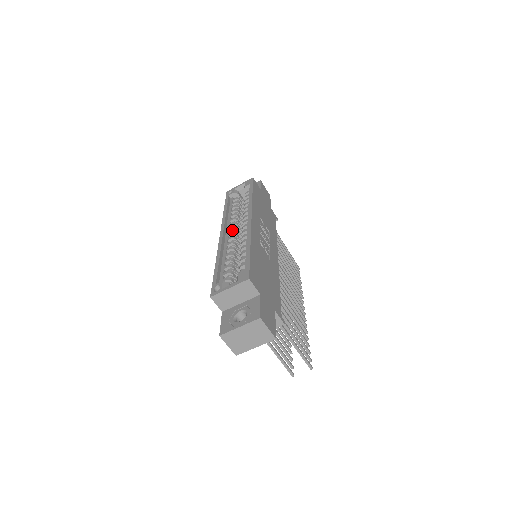
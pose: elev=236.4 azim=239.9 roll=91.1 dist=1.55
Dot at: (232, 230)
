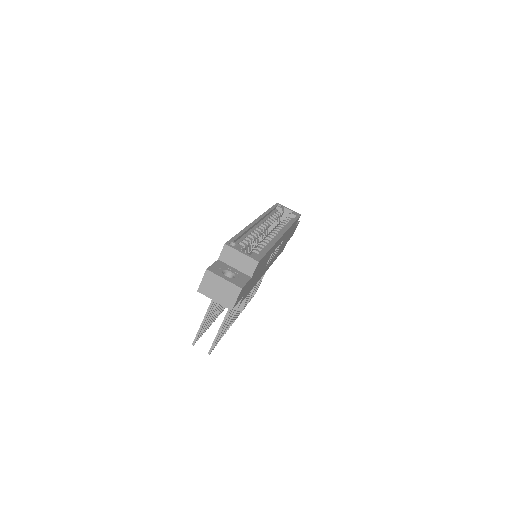
Dot at: (263, 226)
